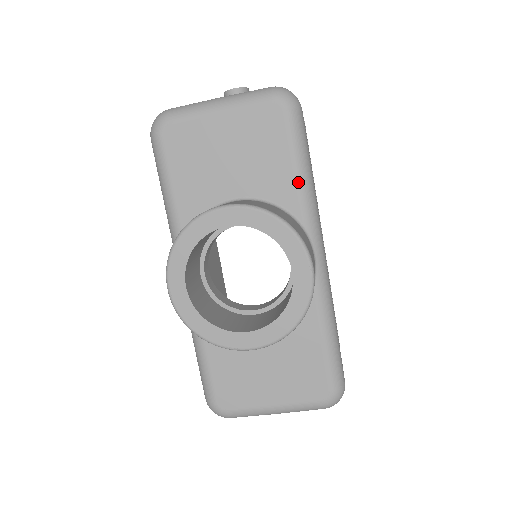
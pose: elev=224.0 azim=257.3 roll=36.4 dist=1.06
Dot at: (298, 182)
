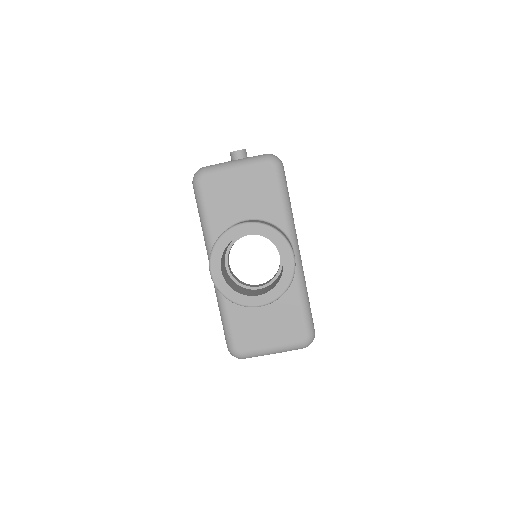
Dot at: (283, 209)
